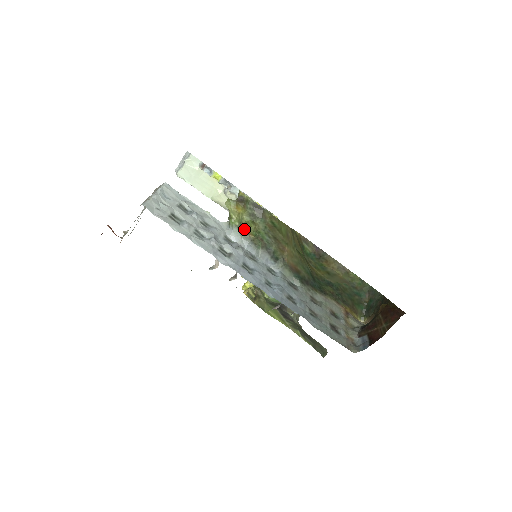
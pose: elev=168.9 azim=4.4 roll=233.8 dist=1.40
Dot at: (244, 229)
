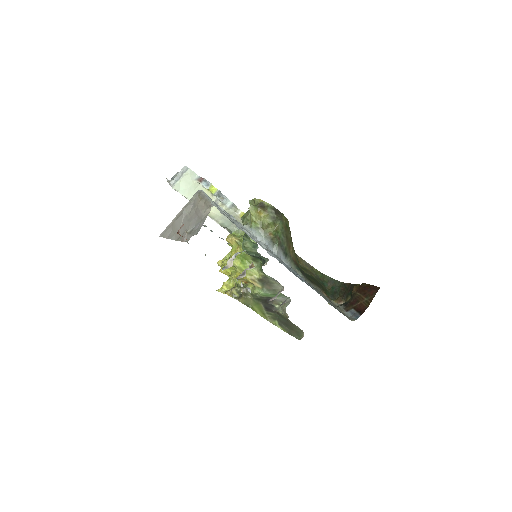
Dot at: (266, 230)
